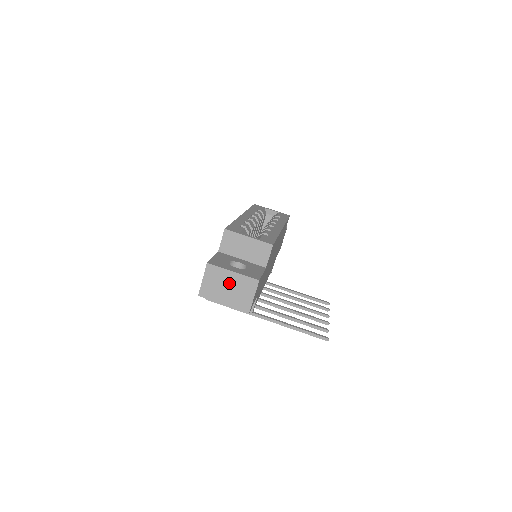
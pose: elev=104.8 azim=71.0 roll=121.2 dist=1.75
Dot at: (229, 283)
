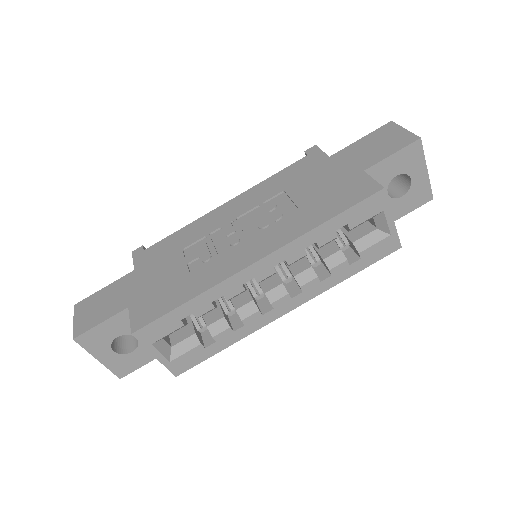
Dot at: occluded
